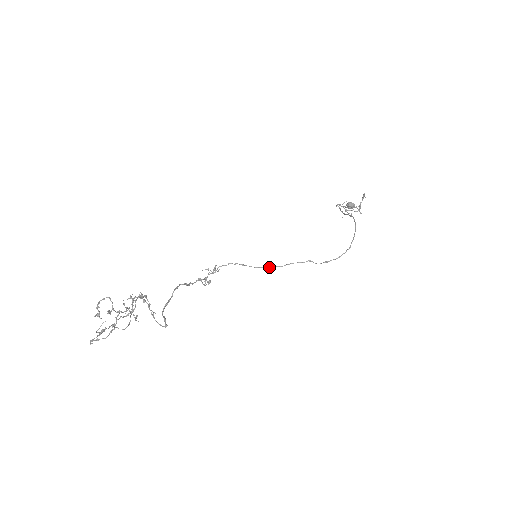
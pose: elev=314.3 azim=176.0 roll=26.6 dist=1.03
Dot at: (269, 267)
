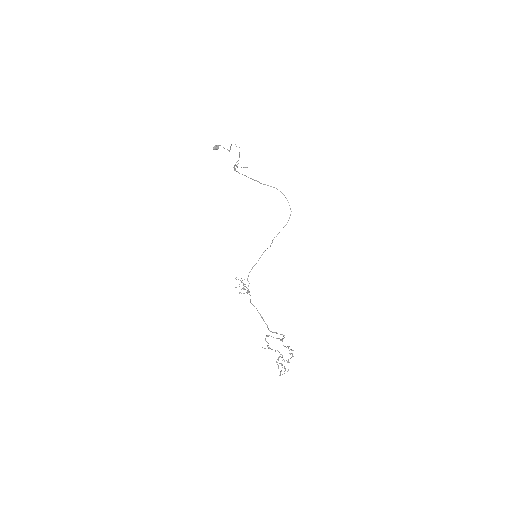
Dot at: occluded
